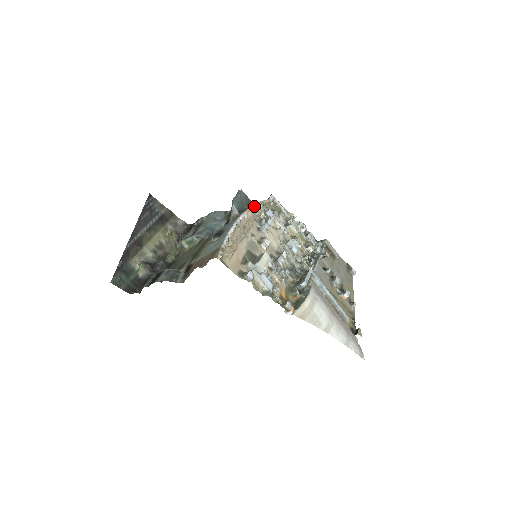
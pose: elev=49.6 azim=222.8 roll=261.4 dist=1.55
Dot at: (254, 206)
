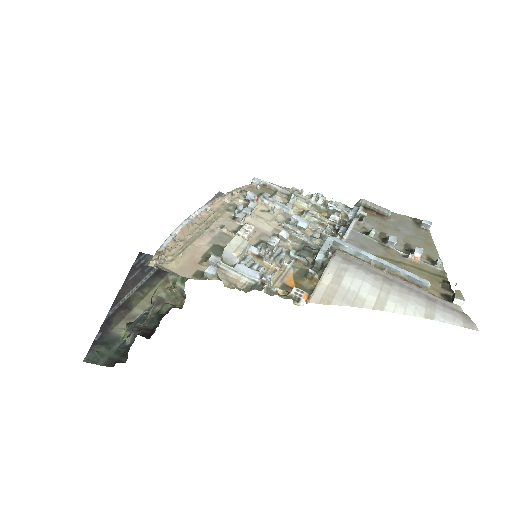
Dot at: (223, 196)
